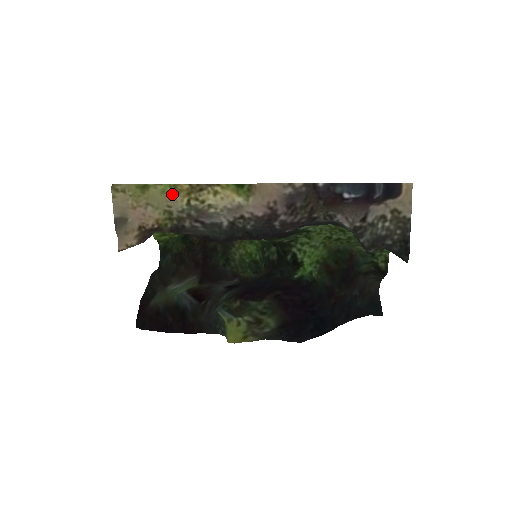
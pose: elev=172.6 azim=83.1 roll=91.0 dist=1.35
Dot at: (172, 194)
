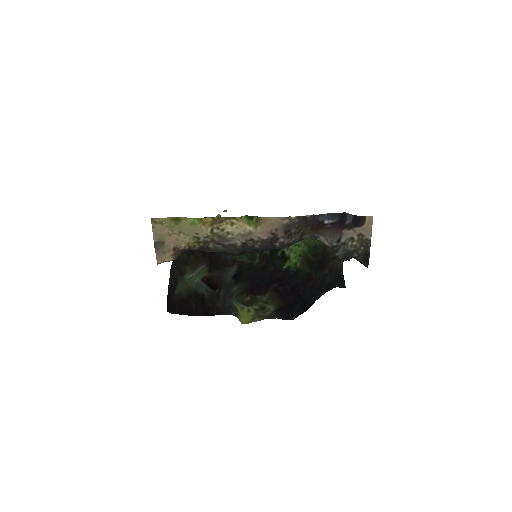
Dot at: (199, 225)
